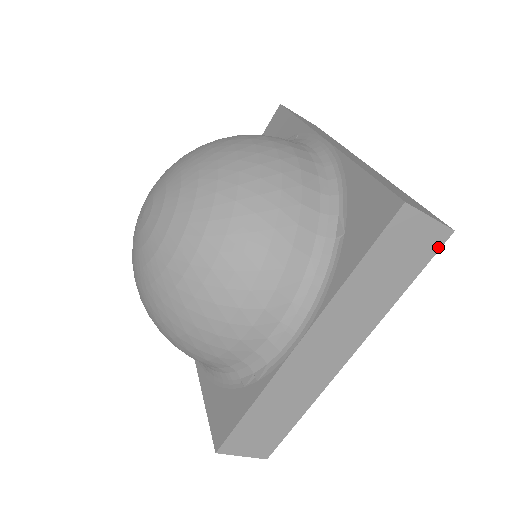
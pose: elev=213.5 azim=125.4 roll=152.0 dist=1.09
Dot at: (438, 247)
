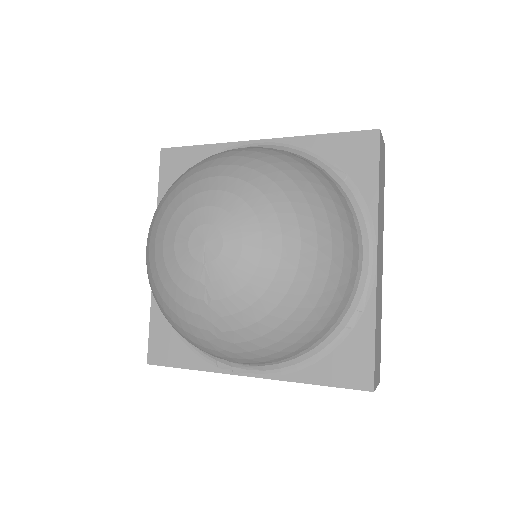
Dot at: occluded
